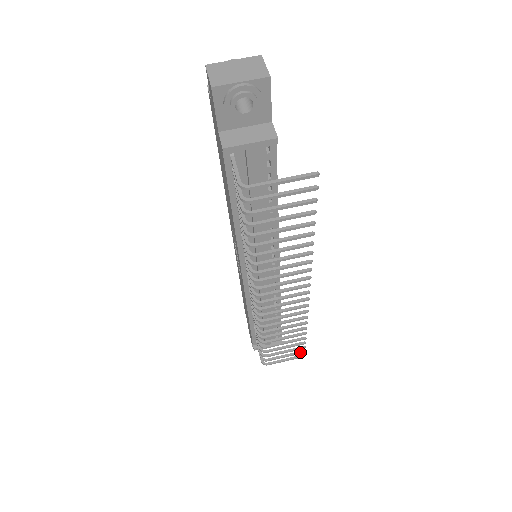
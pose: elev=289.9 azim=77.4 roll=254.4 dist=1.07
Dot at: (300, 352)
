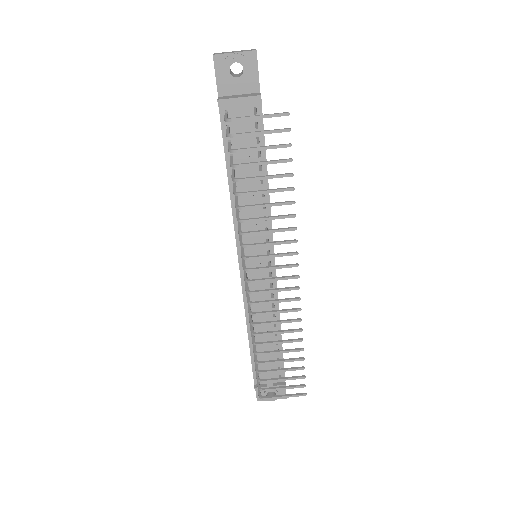
Dot at: (300, 385)
